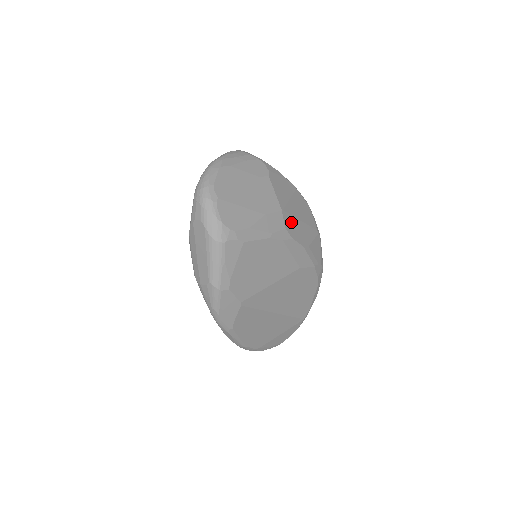
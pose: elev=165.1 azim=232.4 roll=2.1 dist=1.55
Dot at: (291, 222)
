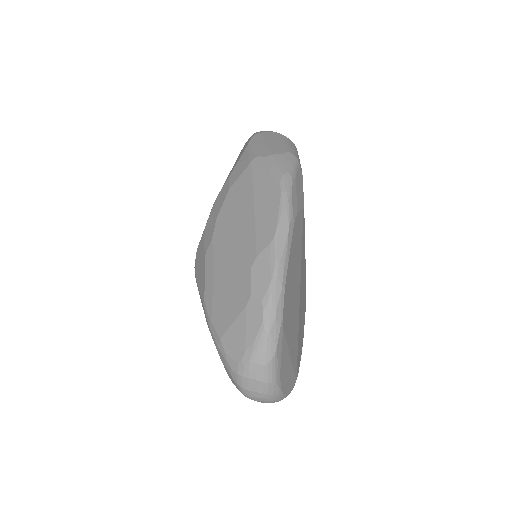
Dot at: occluded
